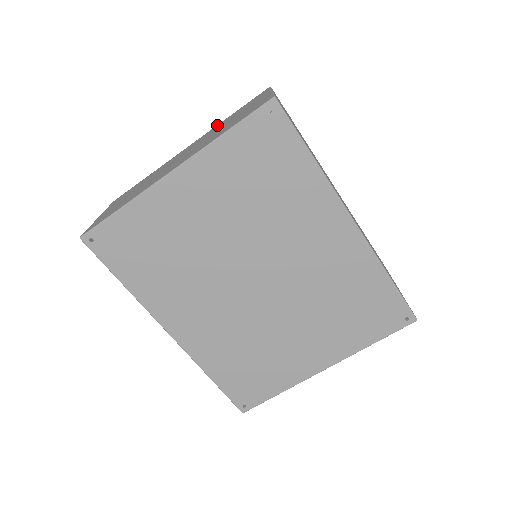
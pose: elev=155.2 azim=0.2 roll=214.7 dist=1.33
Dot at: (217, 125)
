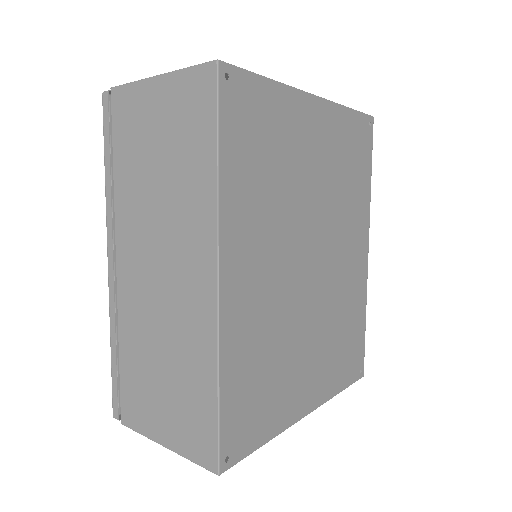
Dot at: occluded
